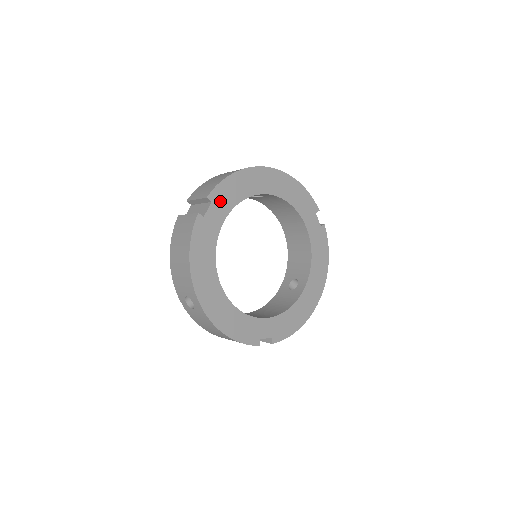
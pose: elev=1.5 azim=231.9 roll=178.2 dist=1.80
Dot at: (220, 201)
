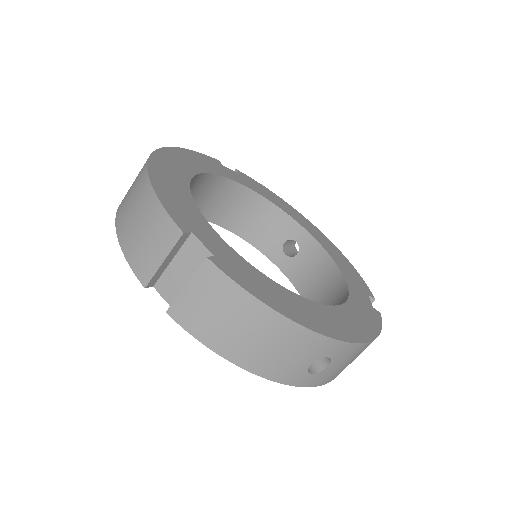
Dot at: (192, 224)
